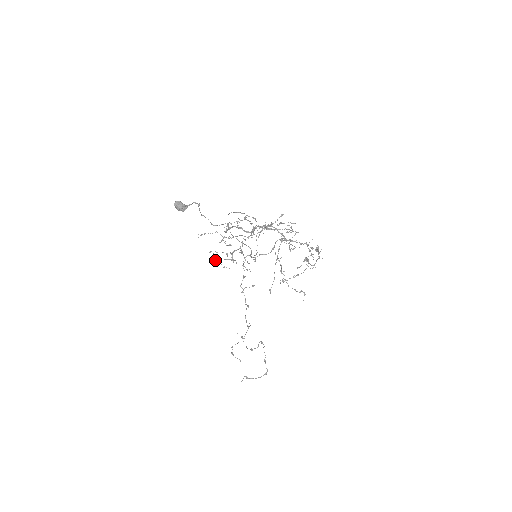
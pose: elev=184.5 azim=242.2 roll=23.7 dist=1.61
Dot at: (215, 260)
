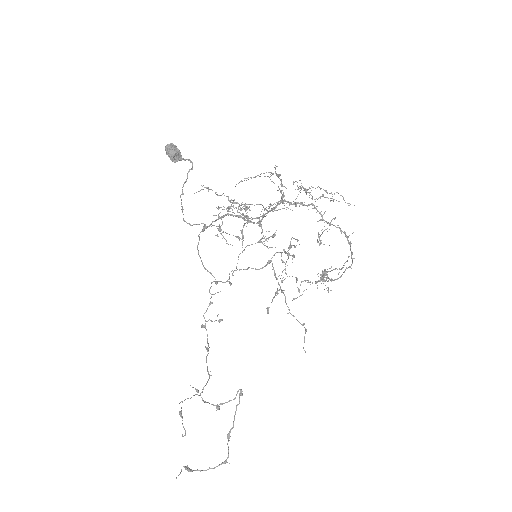
Dot at: (219, 225)
